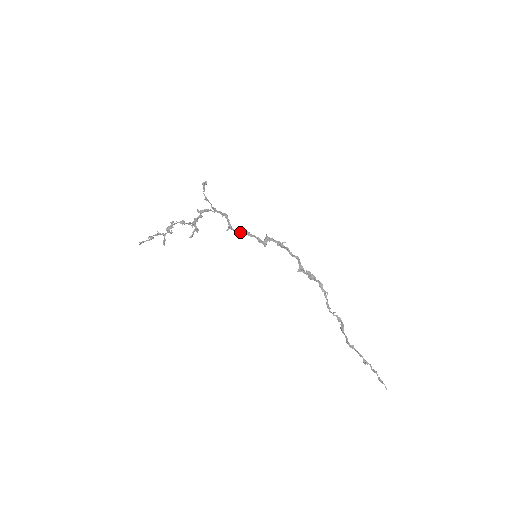
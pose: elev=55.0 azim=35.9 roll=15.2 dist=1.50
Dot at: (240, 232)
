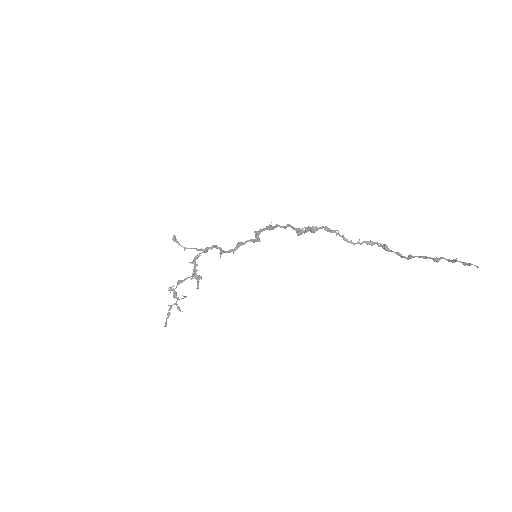
Dot at: (234, 249)
